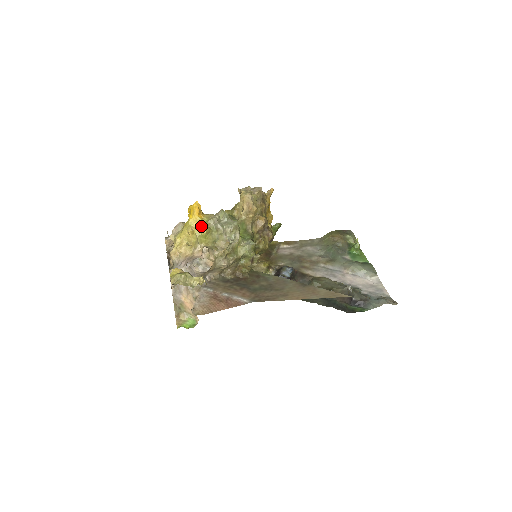
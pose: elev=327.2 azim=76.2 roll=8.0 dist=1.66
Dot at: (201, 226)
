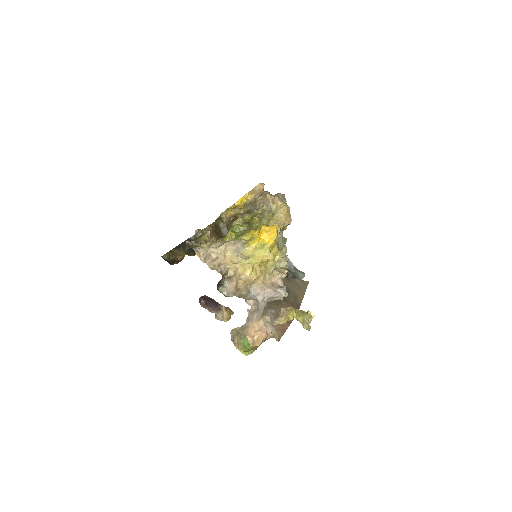
Dot at: (275, 250)
